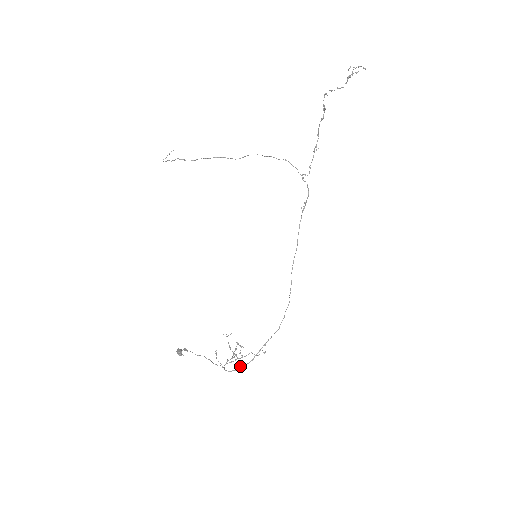
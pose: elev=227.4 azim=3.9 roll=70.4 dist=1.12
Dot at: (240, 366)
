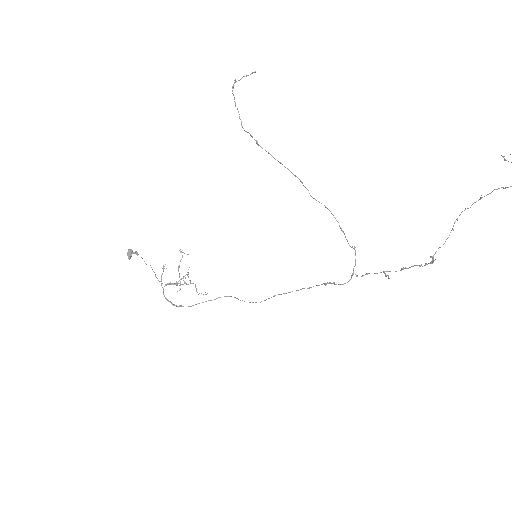
Dot at: occluded
